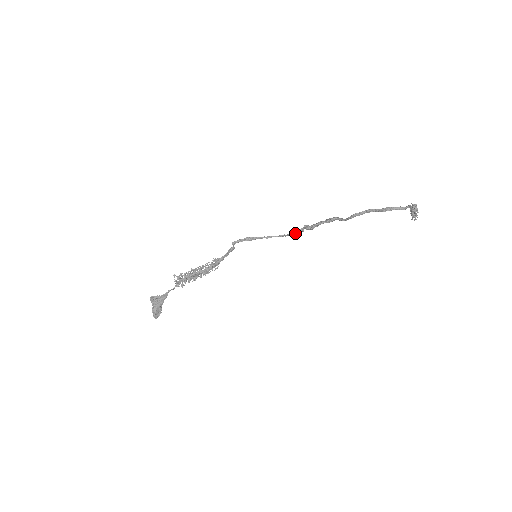
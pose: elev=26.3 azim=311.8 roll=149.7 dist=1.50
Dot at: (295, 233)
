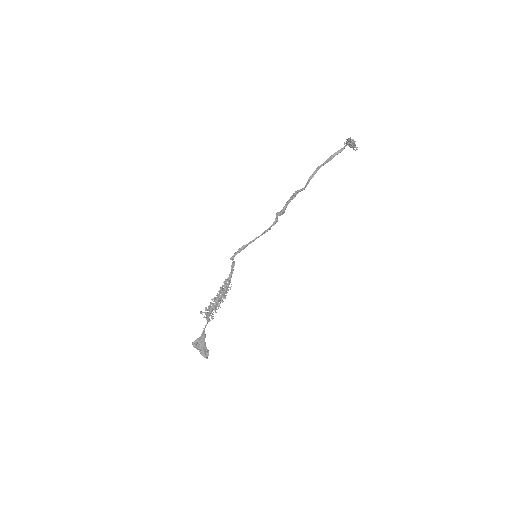
Dot at: (273, 225)
